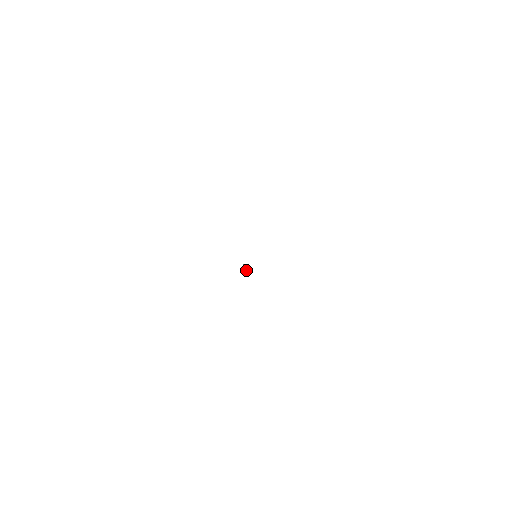
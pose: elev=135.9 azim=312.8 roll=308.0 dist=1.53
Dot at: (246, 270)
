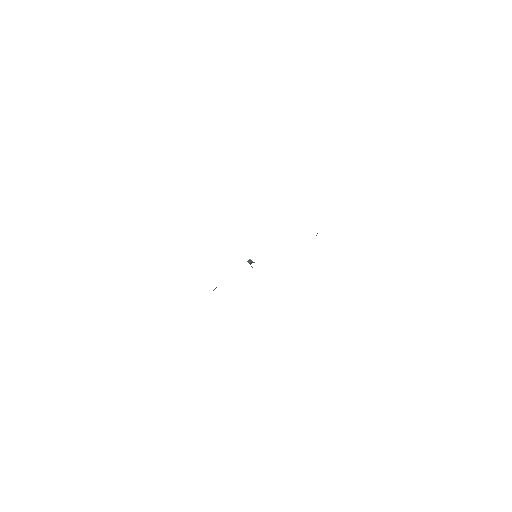
Dot at: (252, 267)
